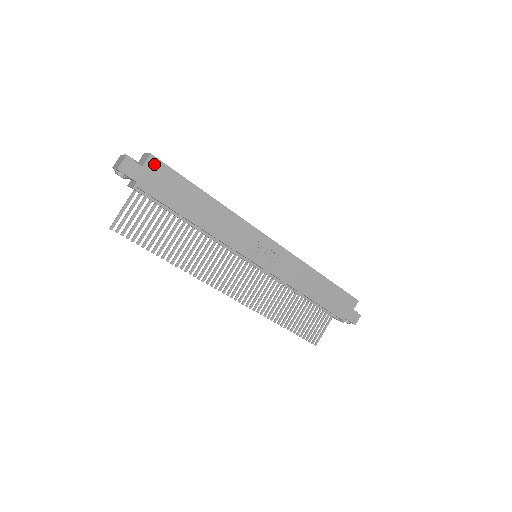
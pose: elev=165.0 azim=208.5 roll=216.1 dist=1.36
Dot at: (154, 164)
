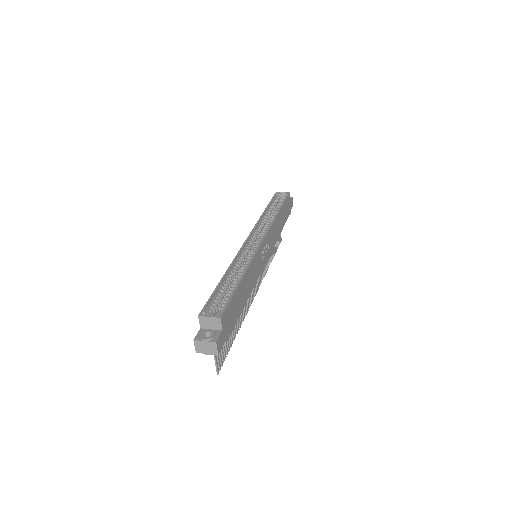
Dot at: (224, 318)
